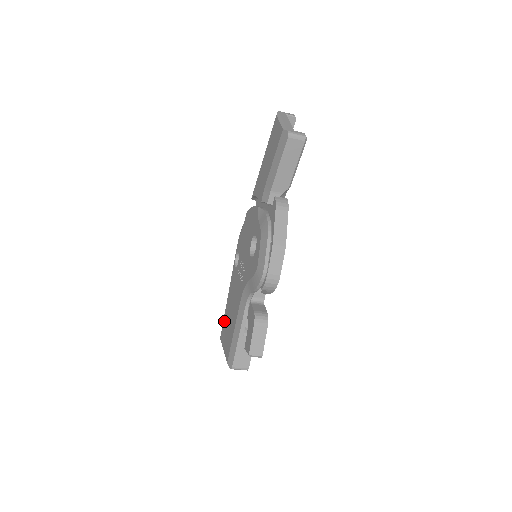
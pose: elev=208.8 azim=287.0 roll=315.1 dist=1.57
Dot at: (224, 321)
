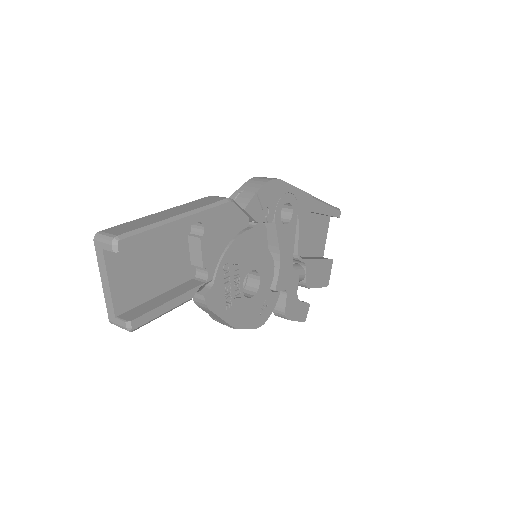
Dot at: occluded
